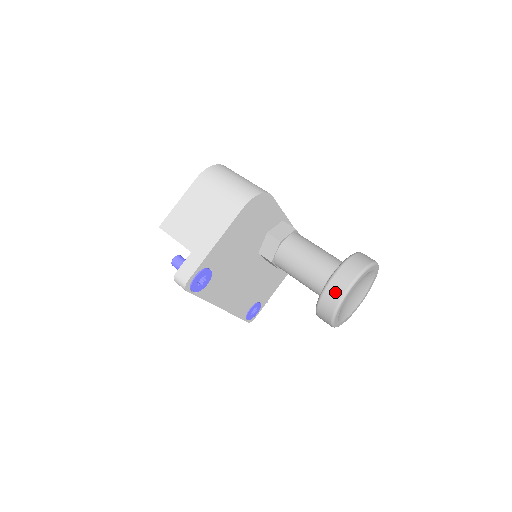
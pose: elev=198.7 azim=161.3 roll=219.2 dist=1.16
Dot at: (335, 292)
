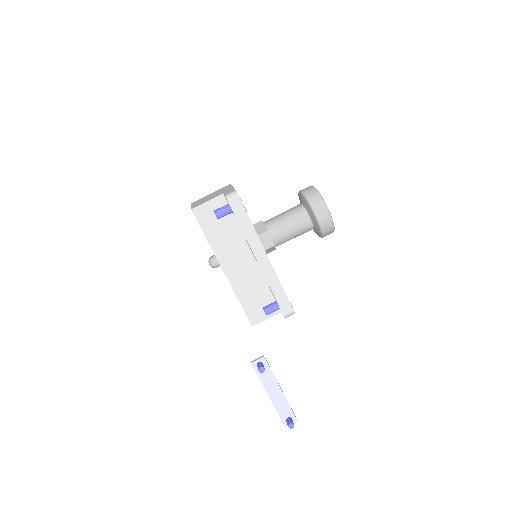
Dot at: (309, 190)
